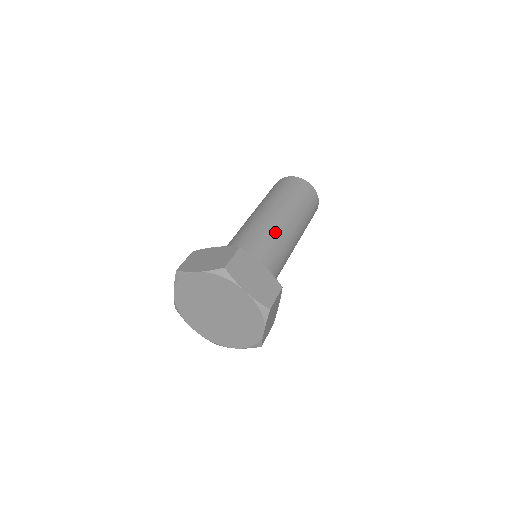
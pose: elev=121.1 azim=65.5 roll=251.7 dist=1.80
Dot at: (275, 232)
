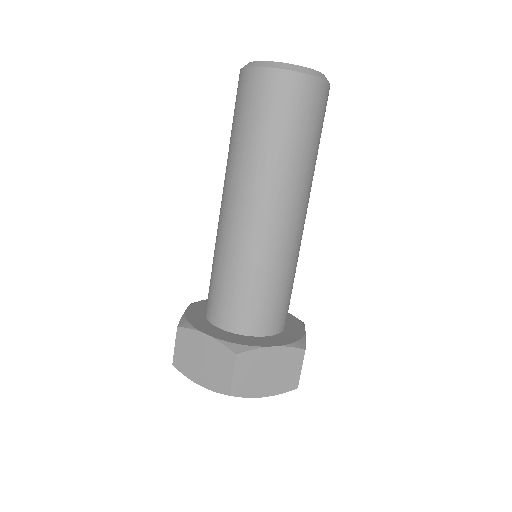
Dot at: (273, 249)
